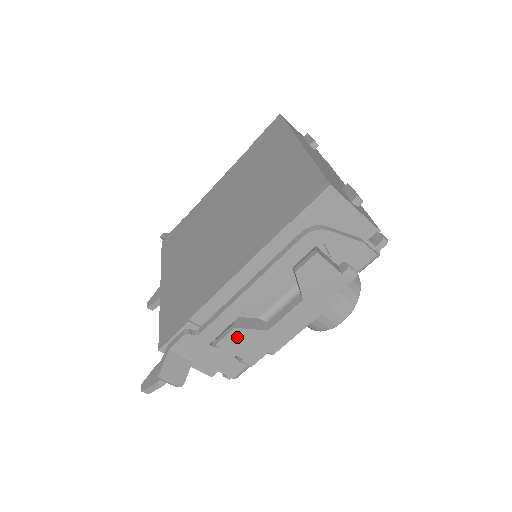
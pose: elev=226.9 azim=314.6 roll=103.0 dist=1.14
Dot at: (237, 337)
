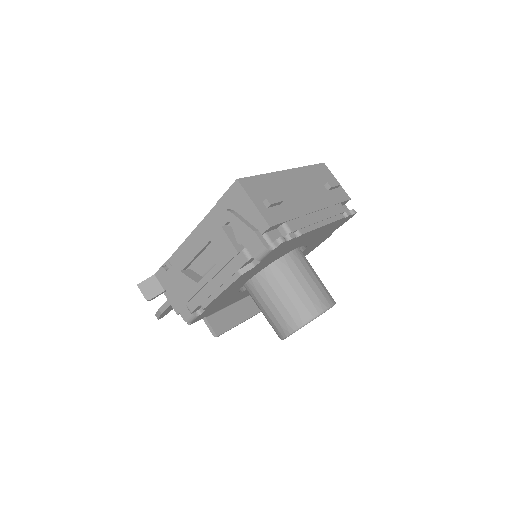
Dot at: (182, 280)
